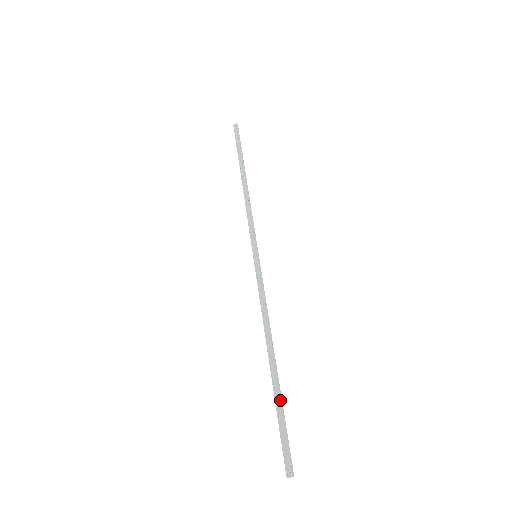
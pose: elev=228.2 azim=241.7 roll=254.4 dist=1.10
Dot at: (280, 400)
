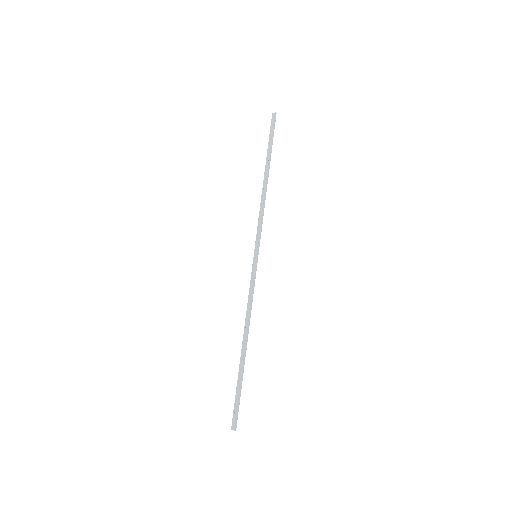
Dot at: (241, 378)
